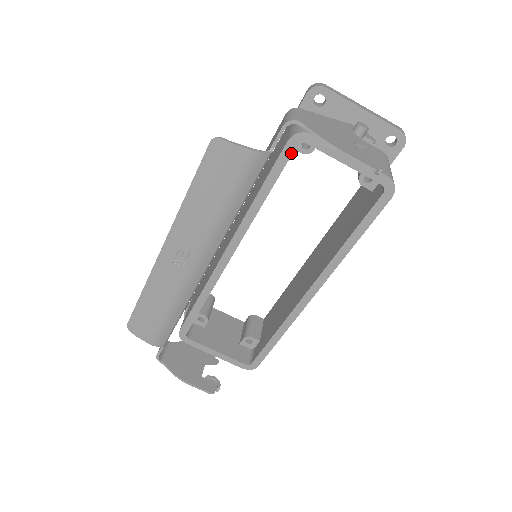
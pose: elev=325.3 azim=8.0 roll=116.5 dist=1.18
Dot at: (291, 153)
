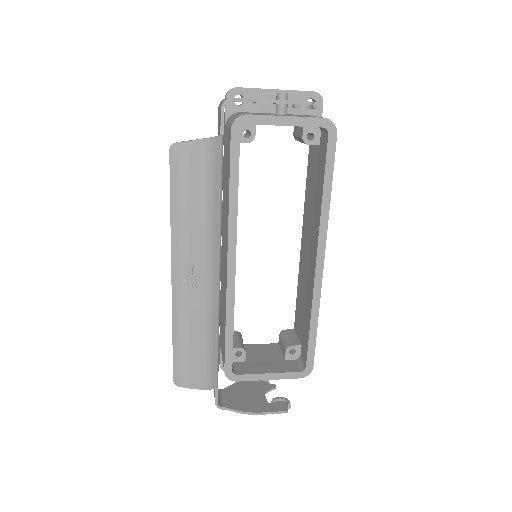
Dot at: (239, 139)
